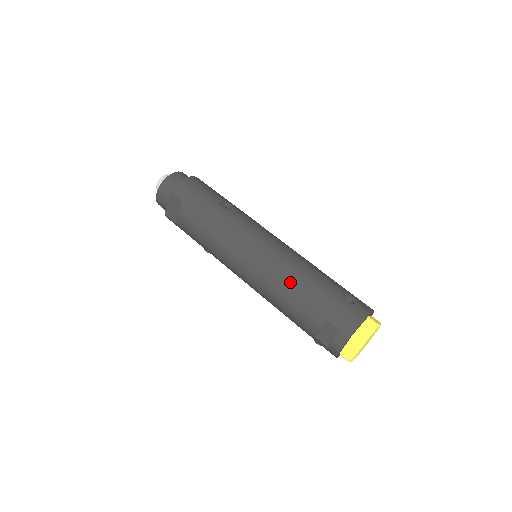
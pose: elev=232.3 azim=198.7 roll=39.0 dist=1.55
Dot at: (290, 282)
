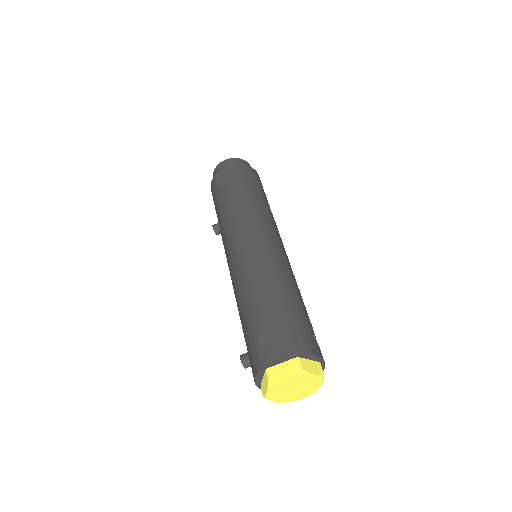
Dot at: (280, 278)
